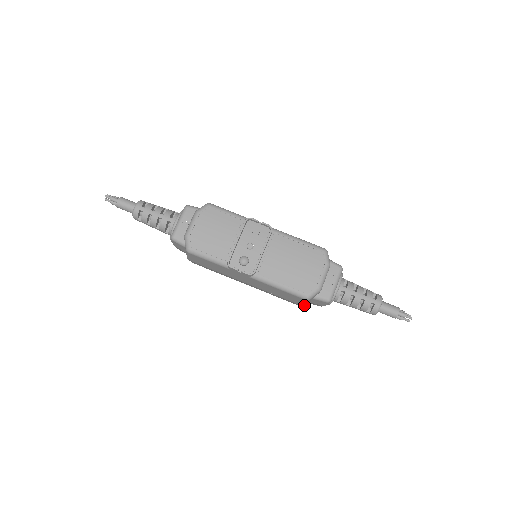
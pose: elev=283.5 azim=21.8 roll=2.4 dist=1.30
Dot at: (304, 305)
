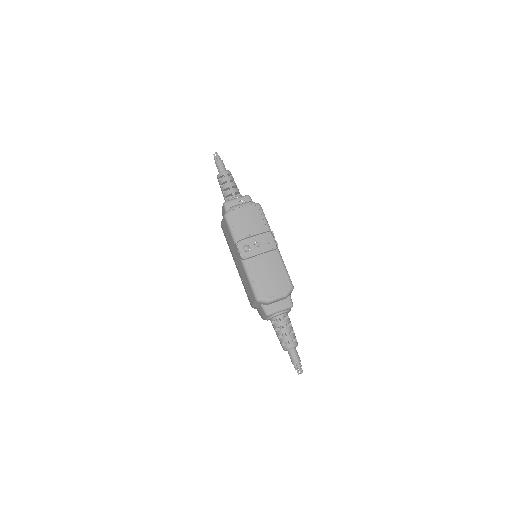
Dot at: (253, 305)
